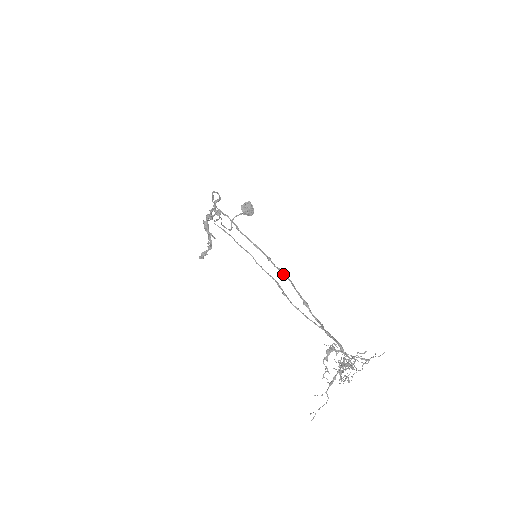
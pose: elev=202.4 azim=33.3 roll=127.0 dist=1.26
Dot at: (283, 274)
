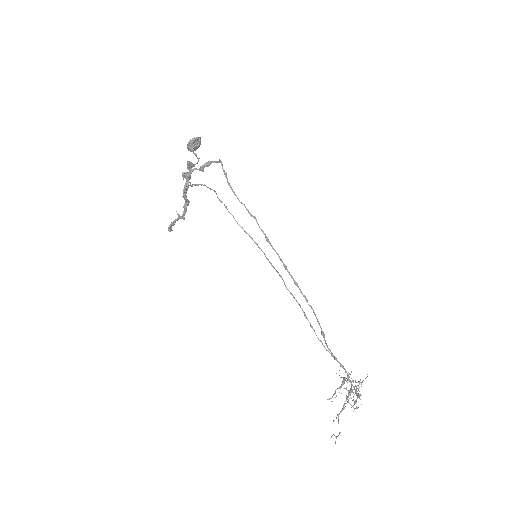
Dot at: occluded
